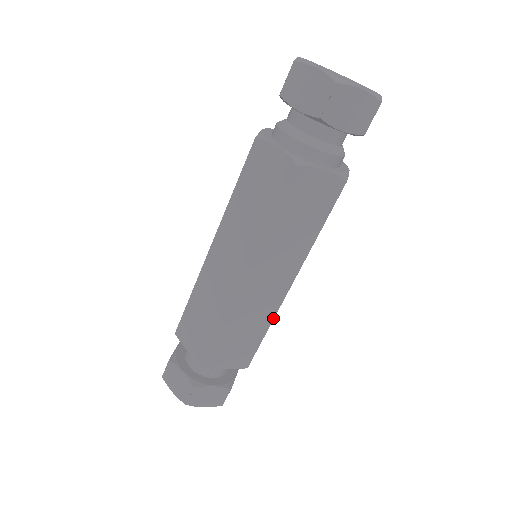
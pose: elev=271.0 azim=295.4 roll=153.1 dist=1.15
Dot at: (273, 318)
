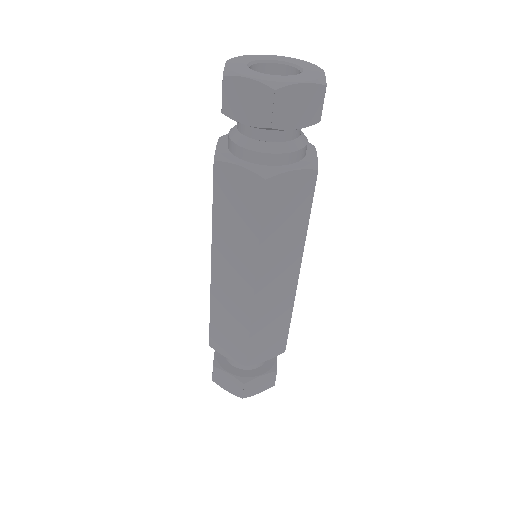
Dot at: (292, 306)
